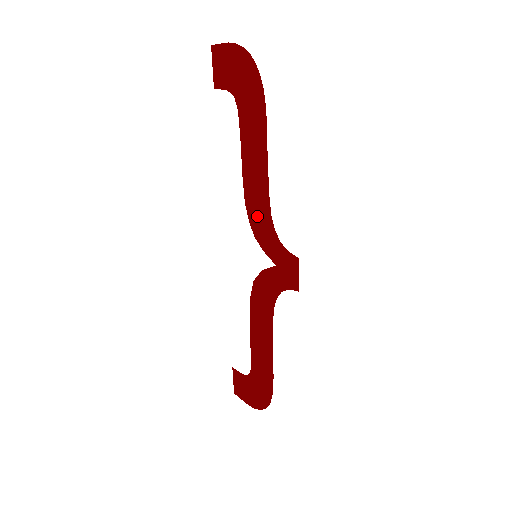
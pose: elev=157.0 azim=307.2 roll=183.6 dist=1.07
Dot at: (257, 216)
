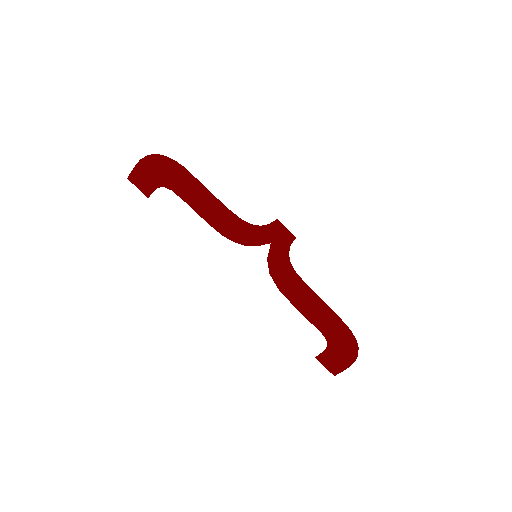
Dot at: (234, 231)
